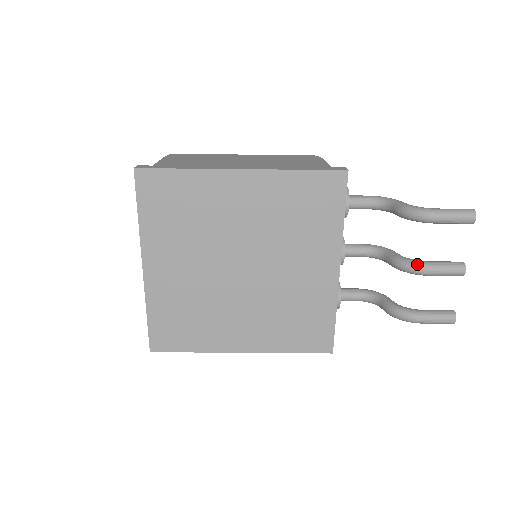
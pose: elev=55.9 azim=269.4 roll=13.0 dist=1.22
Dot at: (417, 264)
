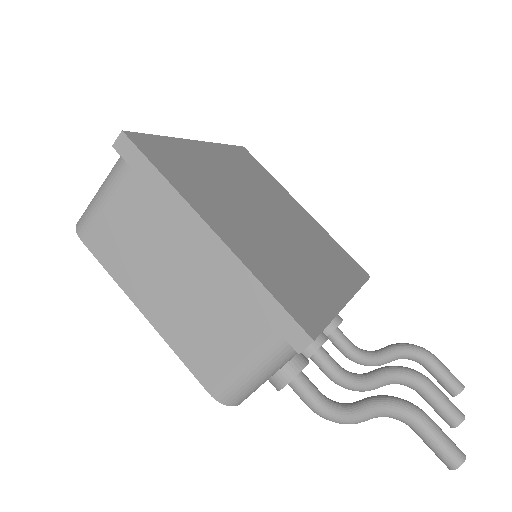
Dot at: (416, 371)
